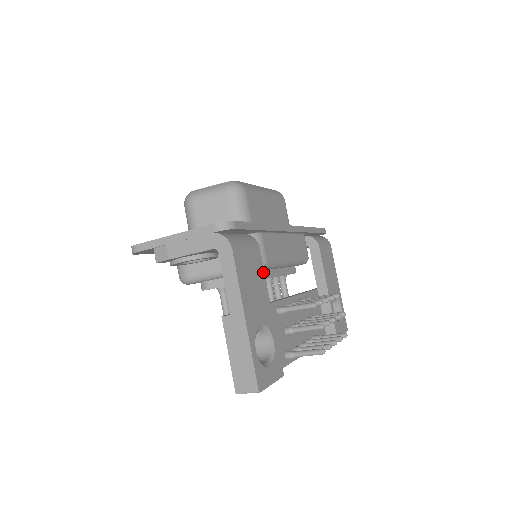
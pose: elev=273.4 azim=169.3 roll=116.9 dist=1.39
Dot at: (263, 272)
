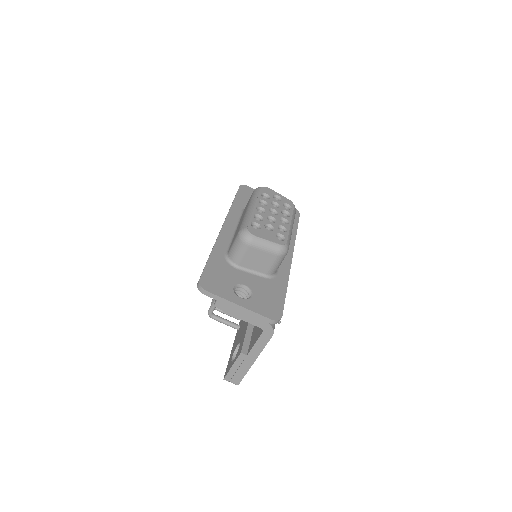
Dot at: occluded
